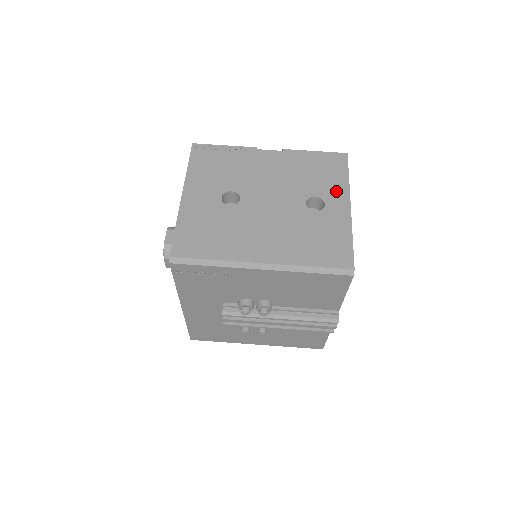
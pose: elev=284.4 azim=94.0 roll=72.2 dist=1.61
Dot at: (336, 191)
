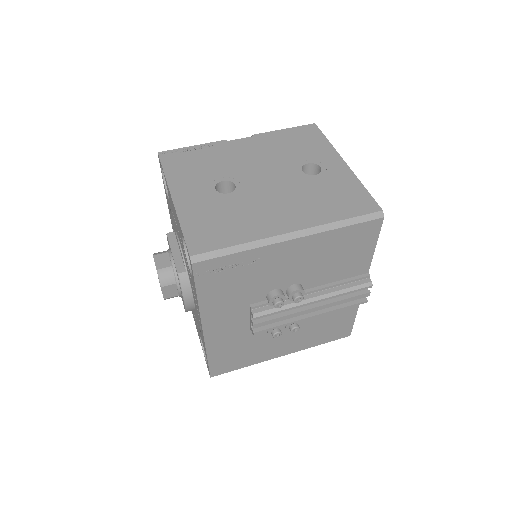
Dot at: (324, 154)
